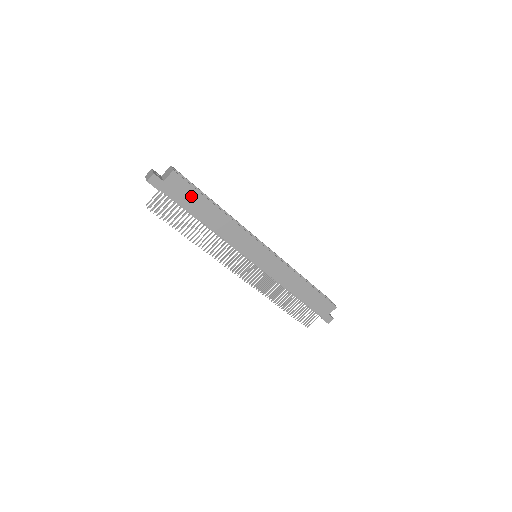
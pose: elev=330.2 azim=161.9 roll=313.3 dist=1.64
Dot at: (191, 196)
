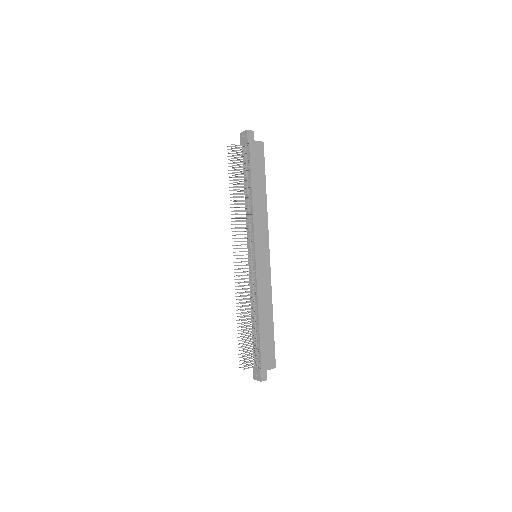
Dot at: (259, 166)
